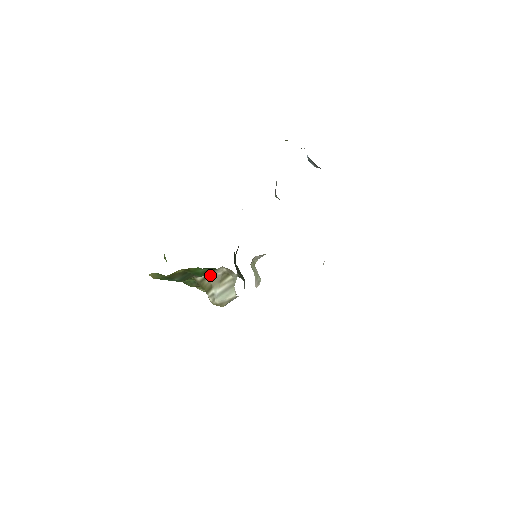
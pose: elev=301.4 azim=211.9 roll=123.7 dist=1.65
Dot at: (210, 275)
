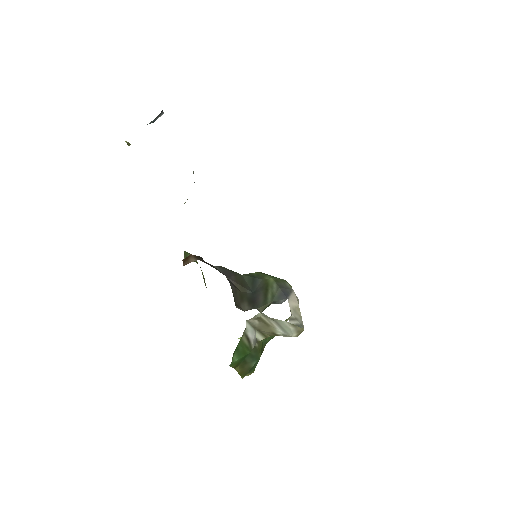
Dot at: (258, 330)
